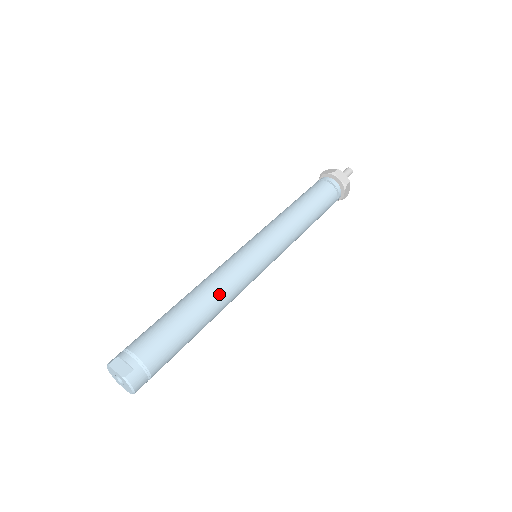
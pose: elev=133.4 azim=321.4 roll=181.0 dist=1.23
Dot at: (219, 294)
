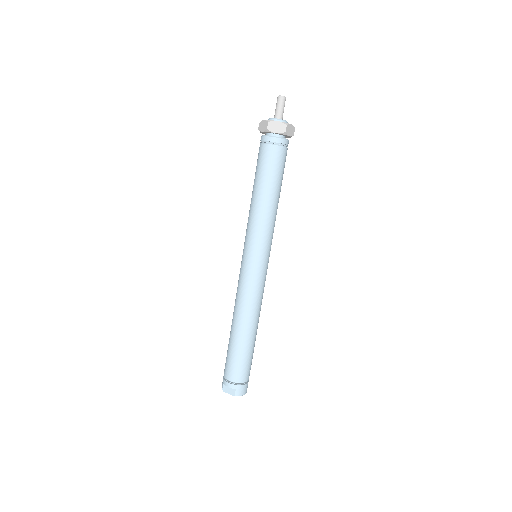
Dot at: (250, 313)
